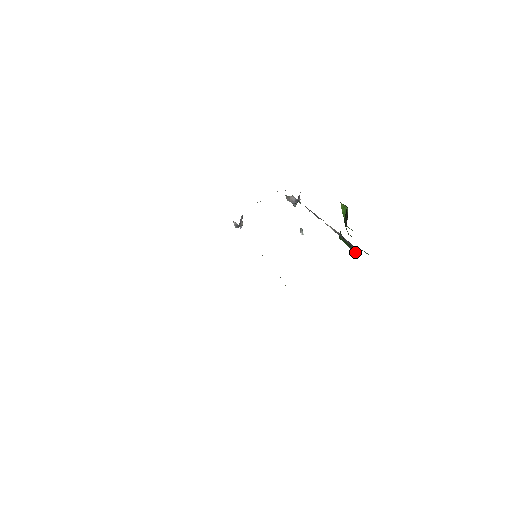
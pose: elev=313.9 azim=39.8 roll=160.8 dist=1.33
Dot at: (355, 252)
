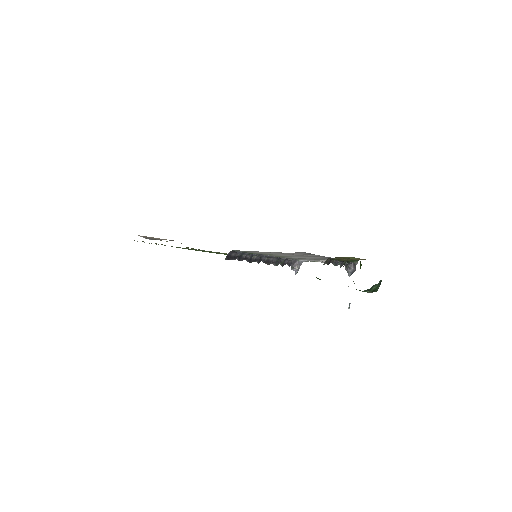
Dot at: occluded
